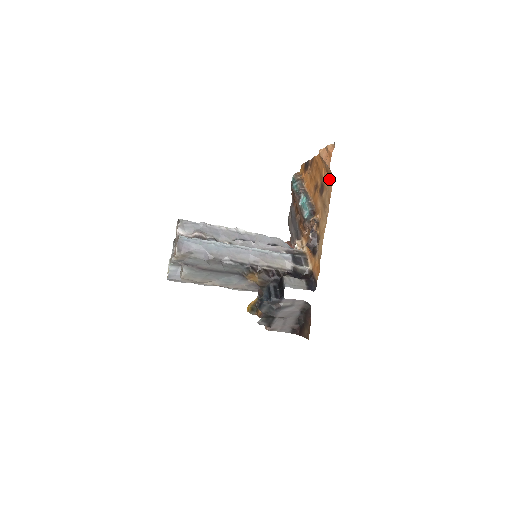
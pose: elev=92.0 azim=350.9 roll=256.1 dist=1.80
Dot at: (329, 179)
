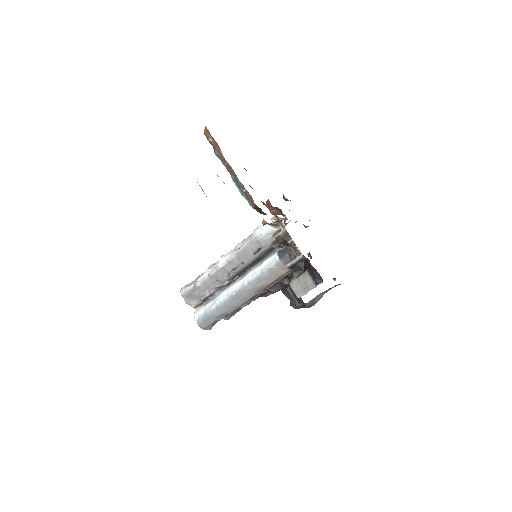
Dot at: occluded
